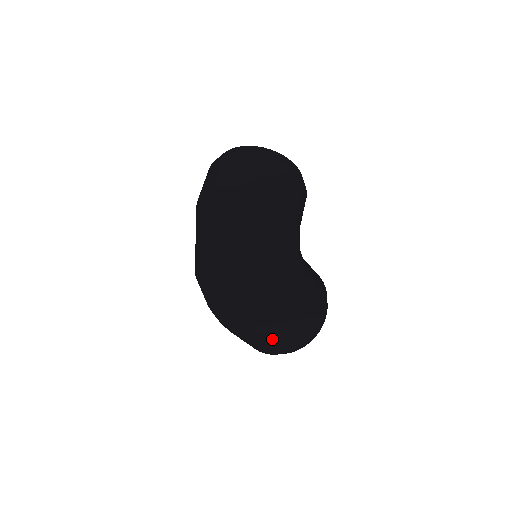
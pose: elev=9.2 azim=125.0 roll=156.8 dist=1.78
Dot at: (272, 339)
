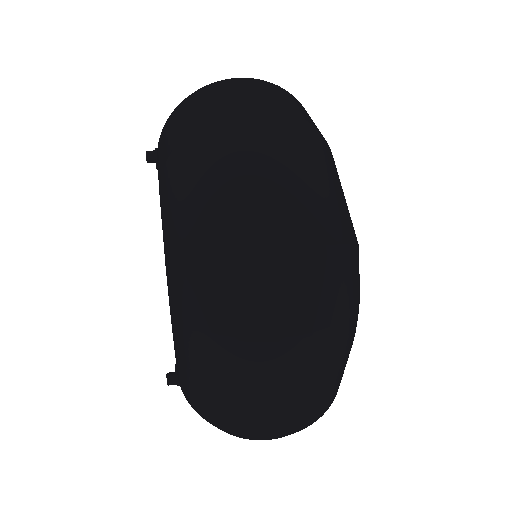
Dot at: (316, 394)
